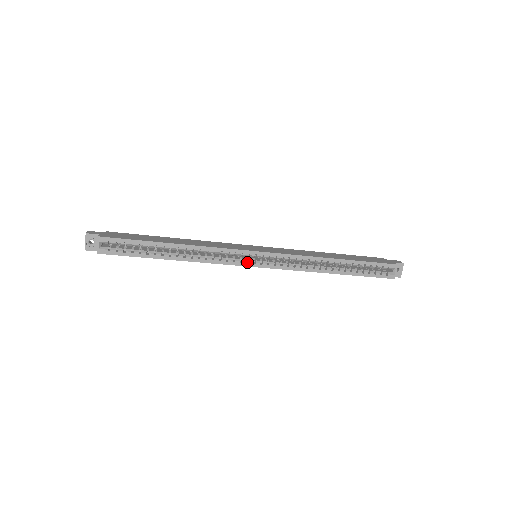
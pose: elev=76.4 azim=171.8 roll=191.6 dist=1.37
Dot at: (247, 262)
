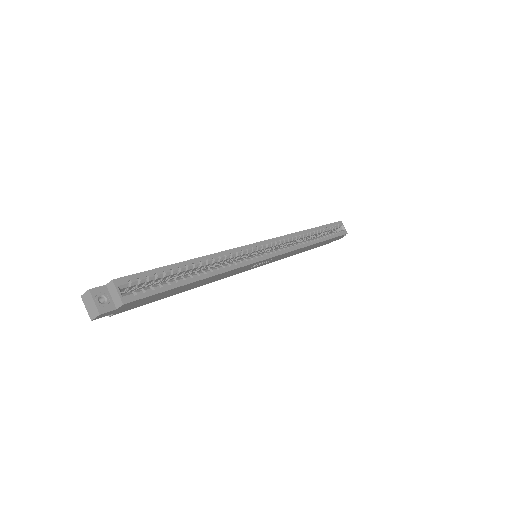
Dot at: (259, 258)
